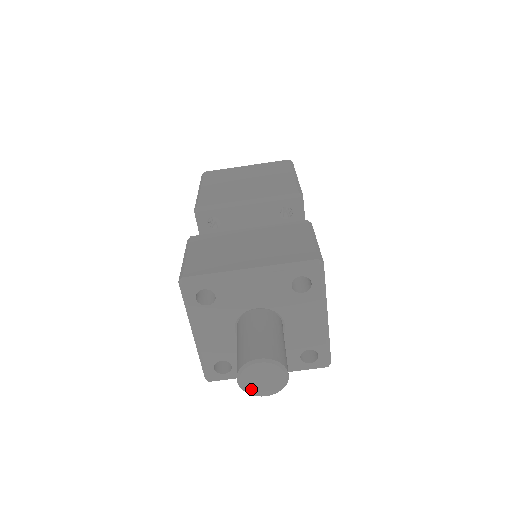
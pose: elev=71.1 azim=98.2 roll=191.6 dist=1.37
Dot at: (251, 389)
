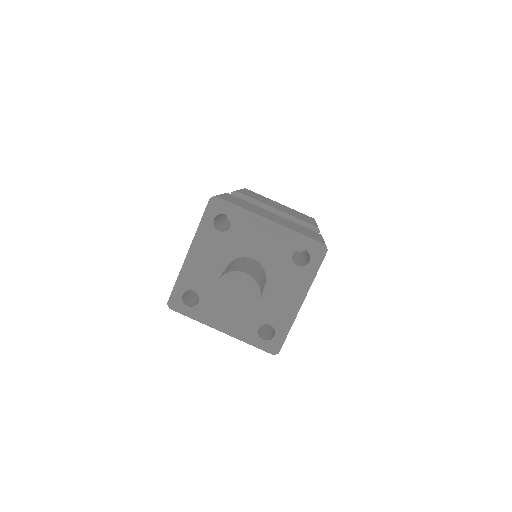
Dot at: (221, 299)
